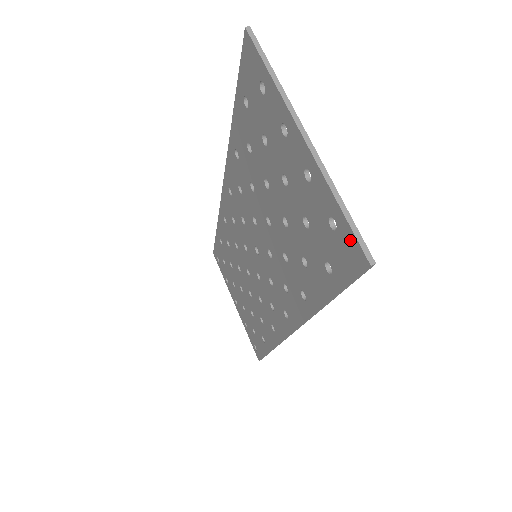
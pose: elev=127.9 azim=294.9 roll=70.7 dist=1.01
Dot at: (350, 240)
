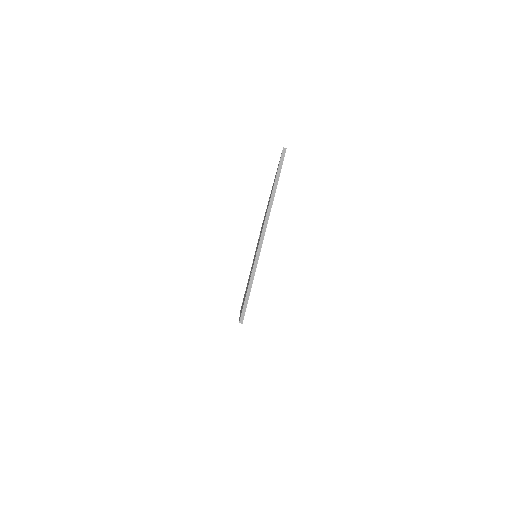
Dot at: (244, 303)
